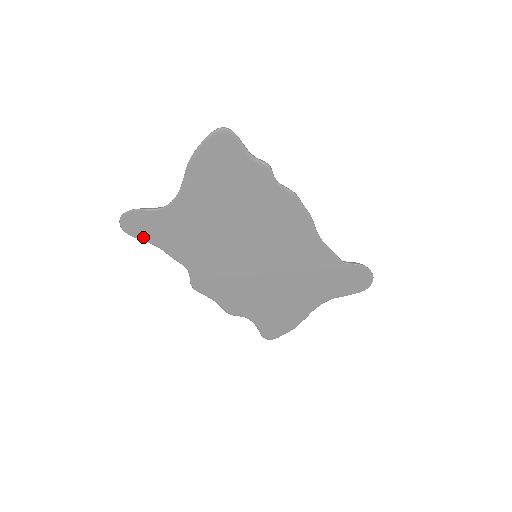
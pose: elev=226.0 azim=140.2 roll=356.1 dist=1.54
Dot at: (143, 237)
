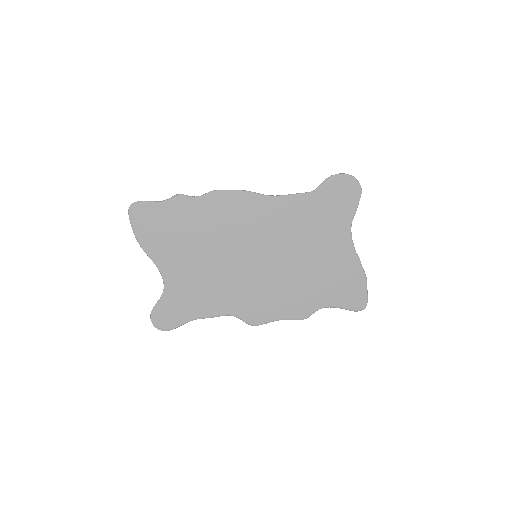
Dot at: (179, 322)
